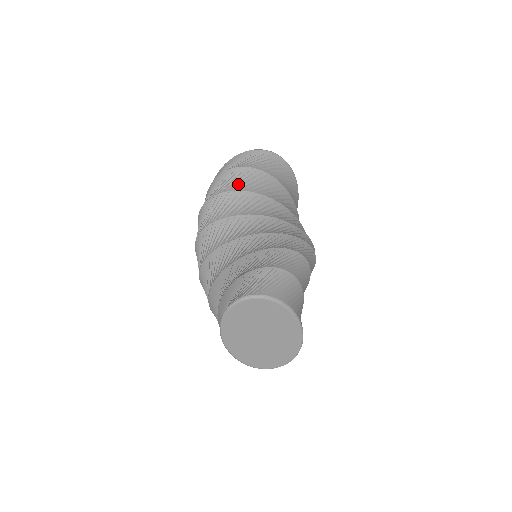
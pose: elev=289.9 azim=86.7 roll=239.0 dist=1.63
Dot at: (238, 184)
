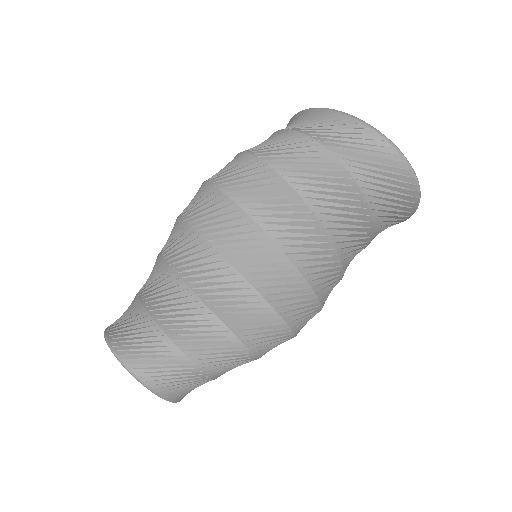
Dot at: (308, 182)
